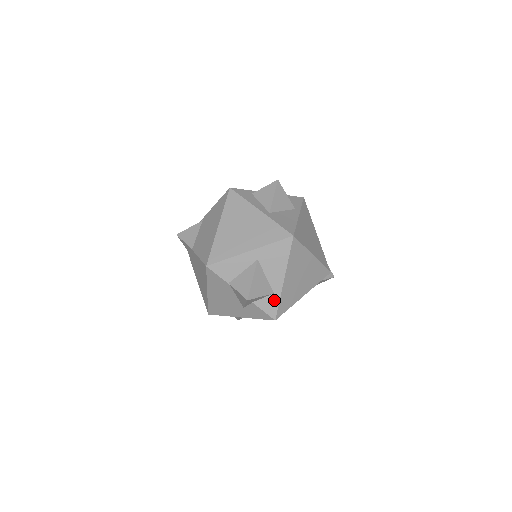
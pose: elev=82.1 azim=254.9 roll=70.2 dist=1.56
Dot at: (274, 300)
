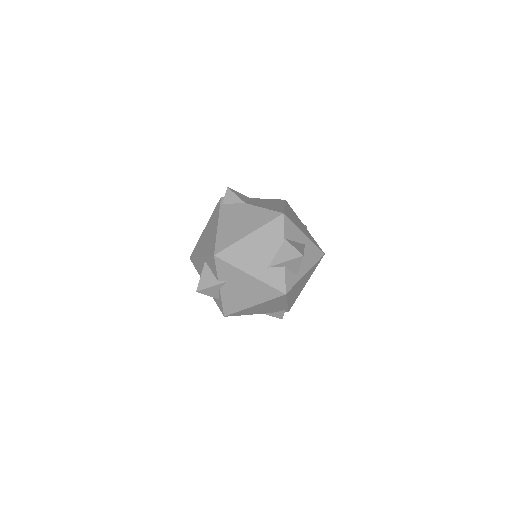
Dot at: (294, 280)
